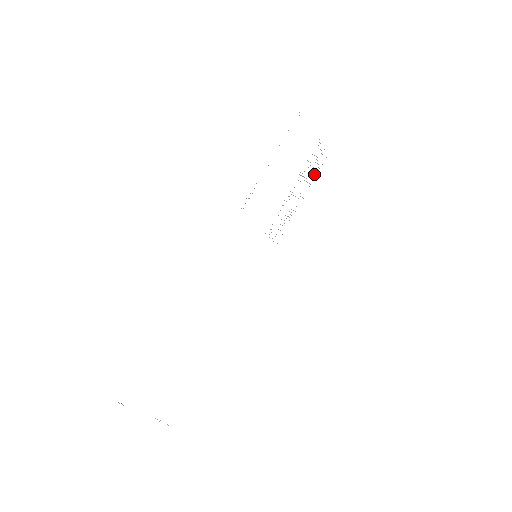
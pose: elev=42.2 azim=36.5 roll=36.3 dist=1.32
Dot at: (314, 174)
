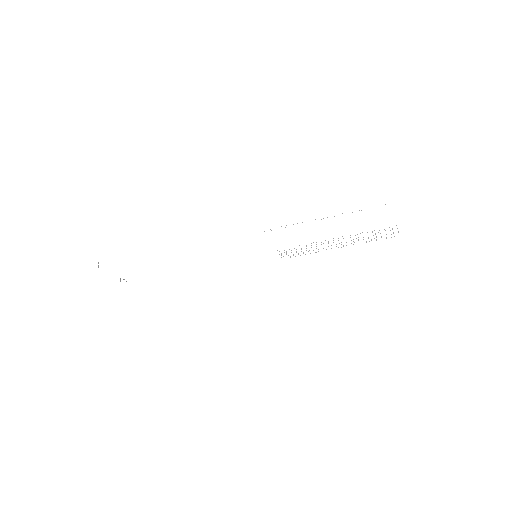
Dot at: occluded
